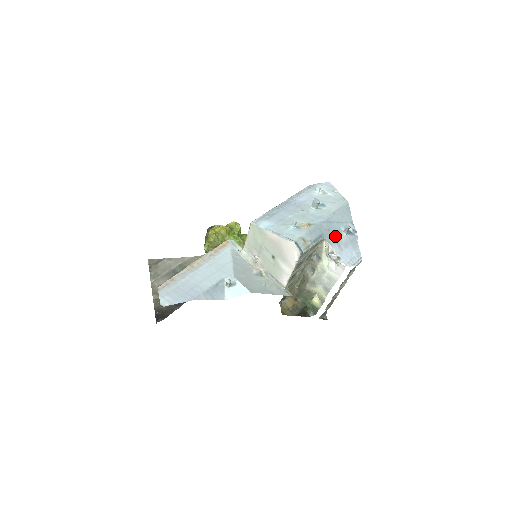
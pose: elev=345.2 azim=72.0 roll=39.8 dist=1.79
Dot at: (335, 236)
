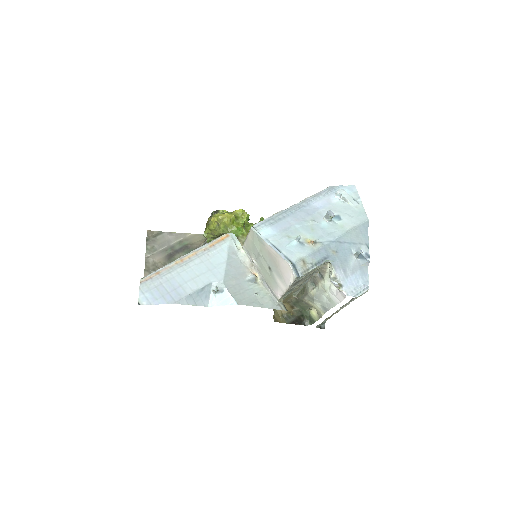
Dot at: (343, 259)
